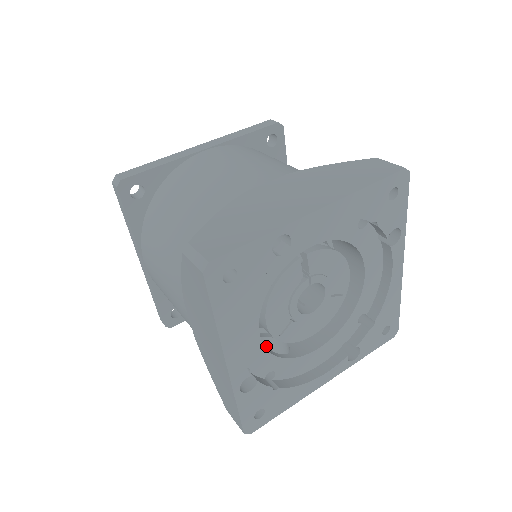
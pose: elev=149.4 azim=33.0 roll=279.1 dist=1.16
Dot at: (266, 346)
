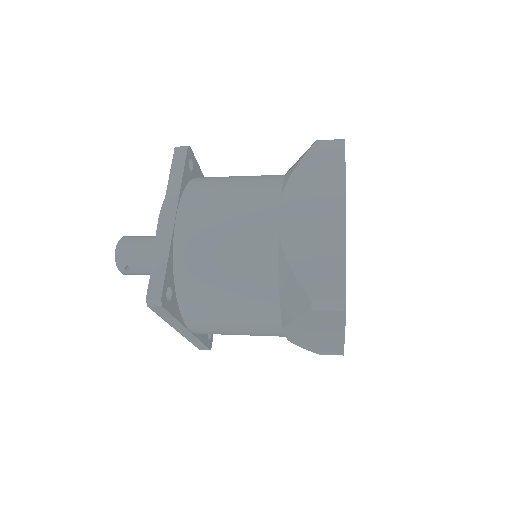
Dot at: occluded
